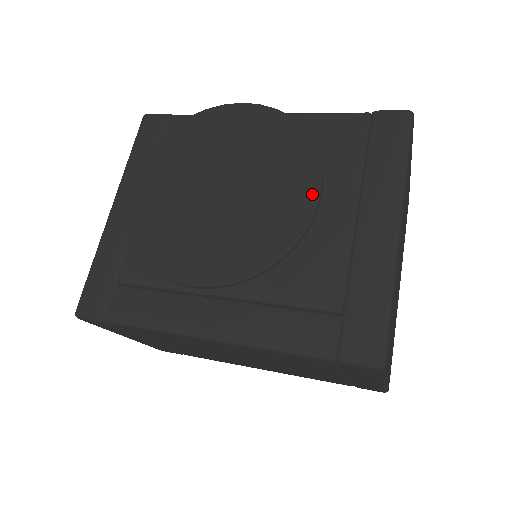
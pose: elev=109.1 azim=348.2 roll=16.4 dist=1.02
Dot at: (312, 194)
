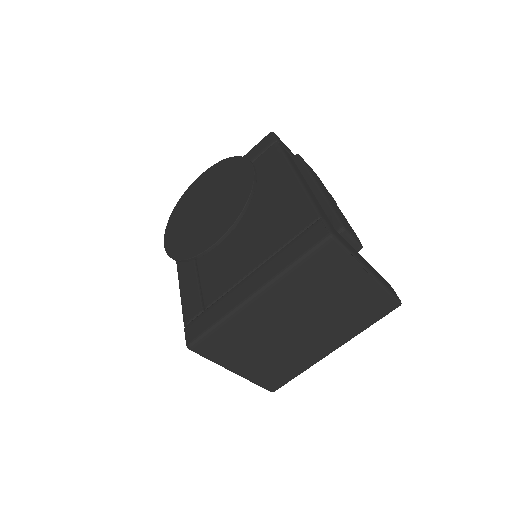
Dot at: (213, 241)
